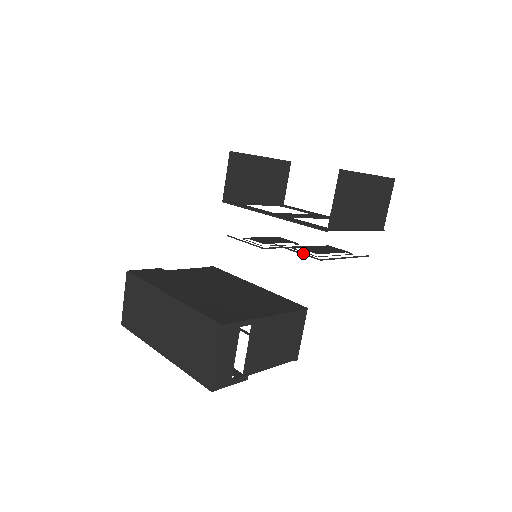
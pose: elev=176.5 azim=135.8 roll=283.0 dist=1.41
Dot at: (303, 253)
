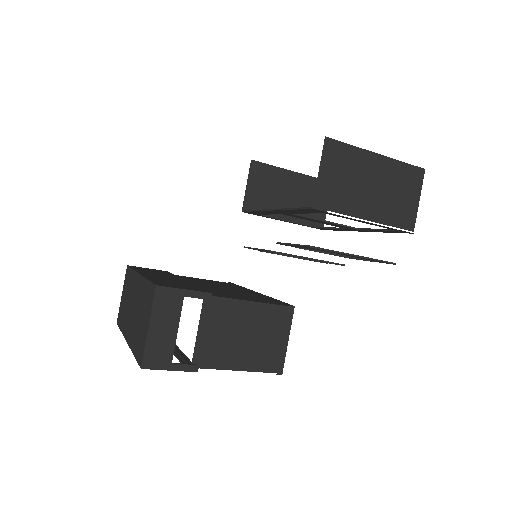
Dot at: (296, 244)
